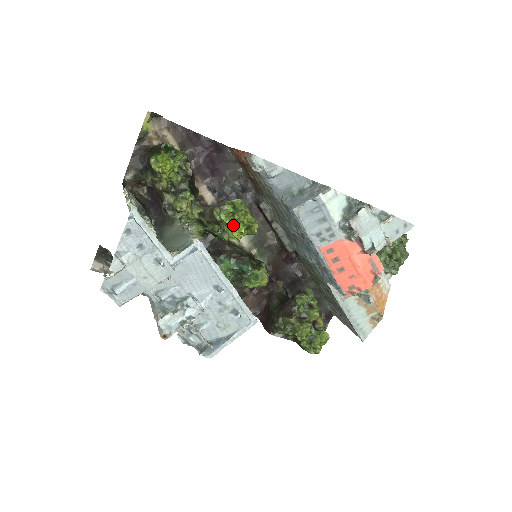
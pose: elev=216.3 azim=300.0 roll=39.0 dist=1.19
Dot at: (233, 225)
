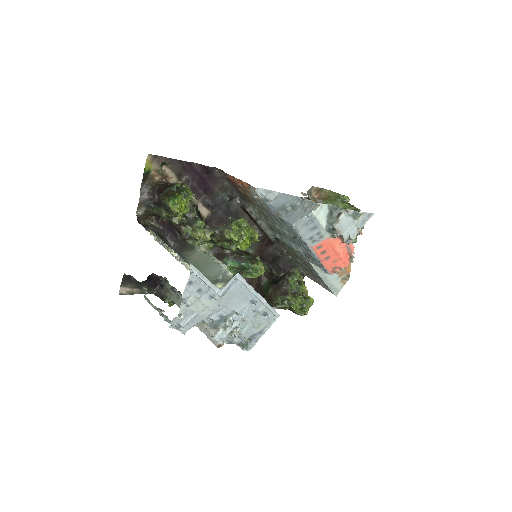
Dot at: (242, 241)
